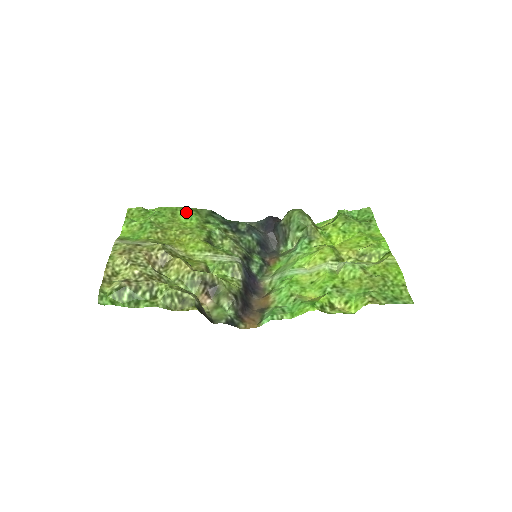
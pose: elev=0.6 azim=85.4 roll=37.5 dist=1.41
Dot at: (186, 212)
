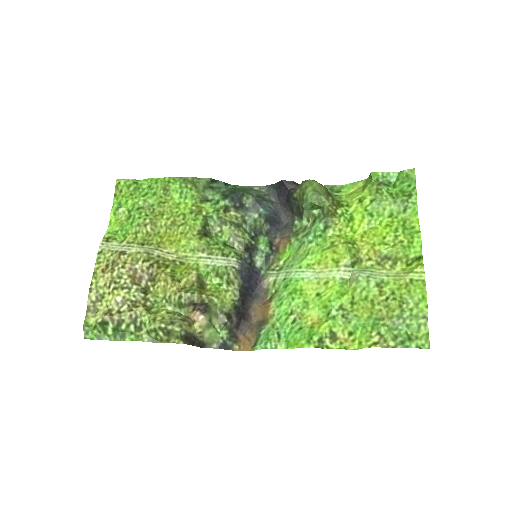
Dot at: (179, 187)
